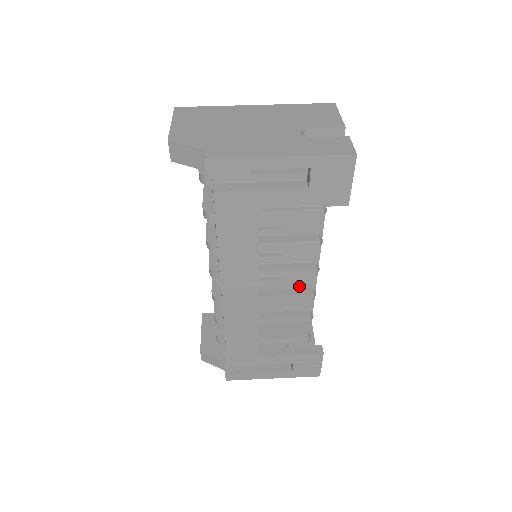
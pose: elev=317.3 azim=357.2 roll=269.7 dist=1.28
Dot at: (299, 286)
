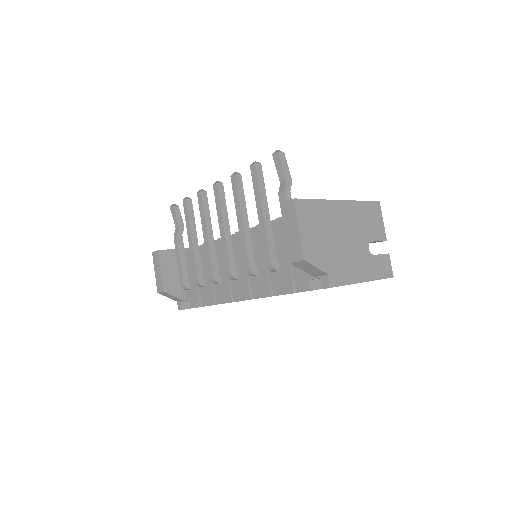
Dot at: occluded
